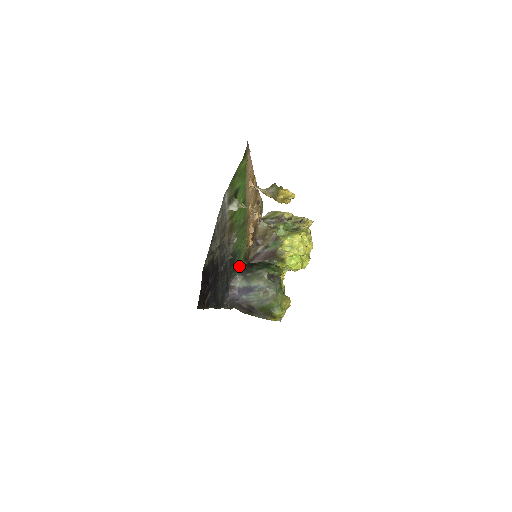
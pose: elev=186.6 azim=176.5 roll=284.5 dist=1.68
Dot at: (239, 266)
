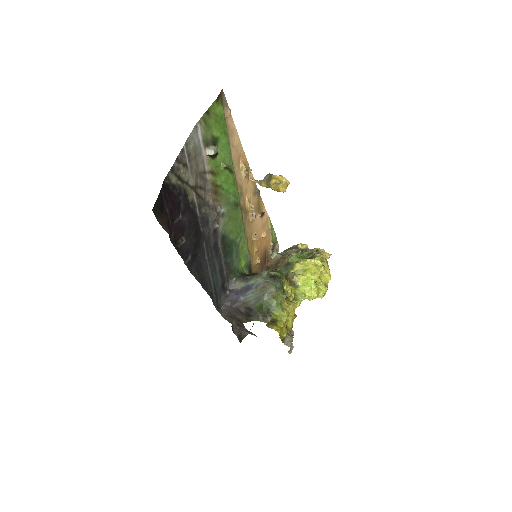
Dot at: (240, 270)
